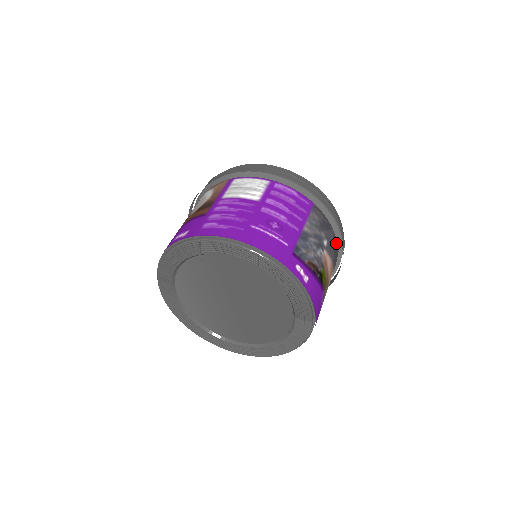
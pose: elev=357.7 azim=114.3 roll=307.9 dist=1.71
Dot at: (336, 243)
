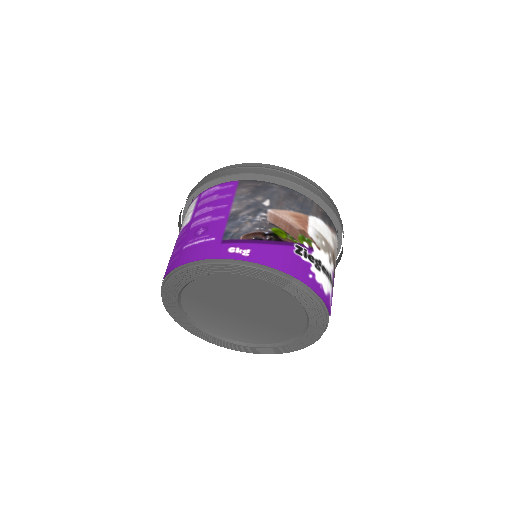
Dot at: (291, 191)
